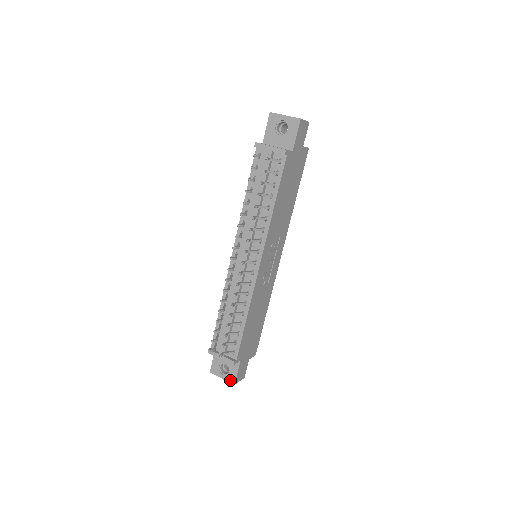
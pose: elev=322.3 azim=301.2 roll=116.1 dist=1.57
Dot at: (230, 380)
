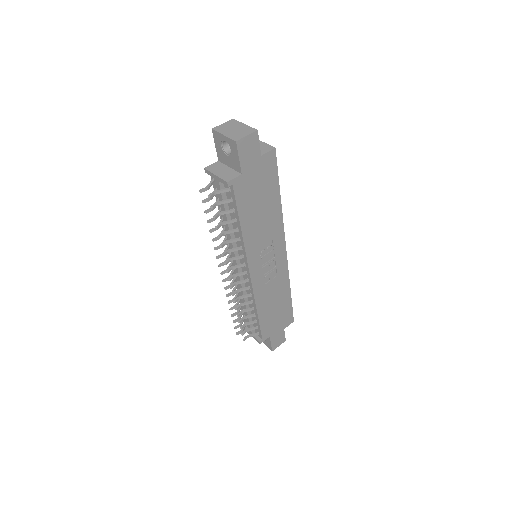
Dot at: (268, 347)
